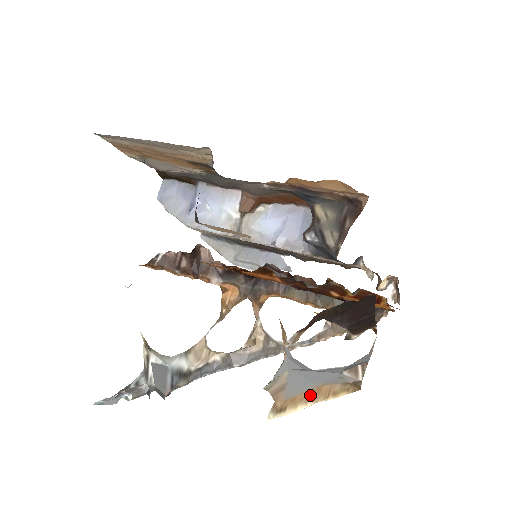
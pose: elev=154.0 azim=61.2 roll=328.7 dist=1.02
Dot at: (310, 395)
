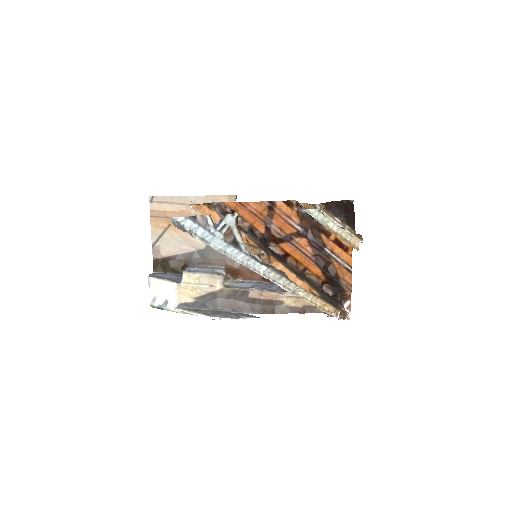
Dot at: (338, 222)
